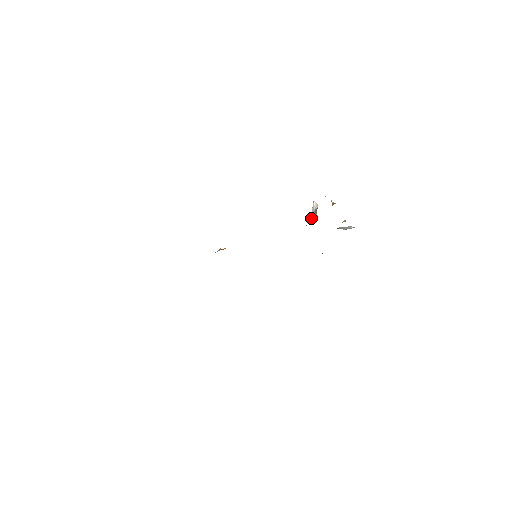
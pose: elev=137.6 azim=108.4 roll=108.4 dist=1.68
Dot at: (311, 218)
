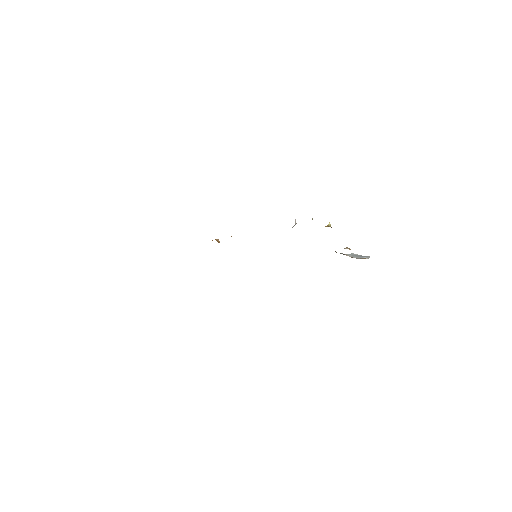
Dot at: occluded
